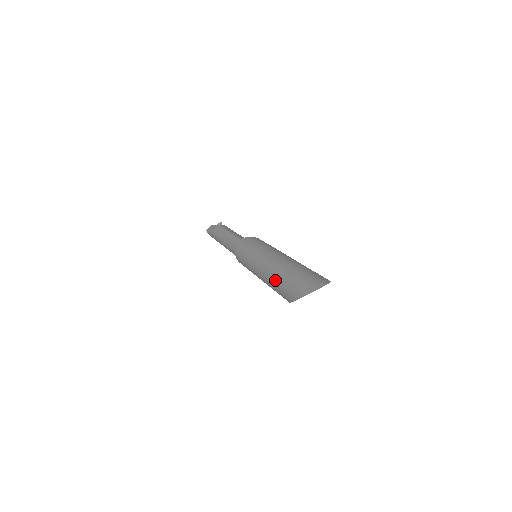
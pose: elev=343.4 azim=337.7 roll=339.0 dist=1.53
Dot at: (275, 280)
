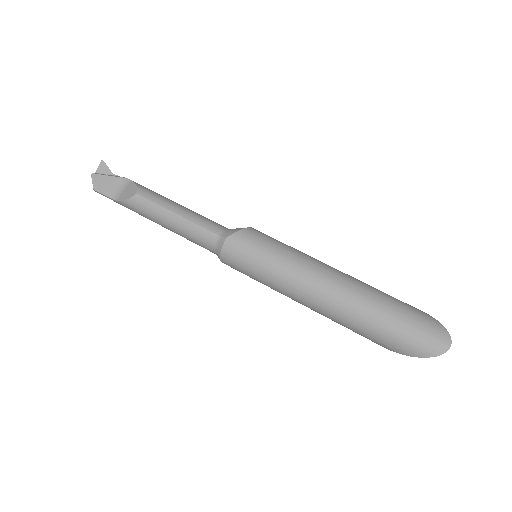
Dot at: (351, 324)
